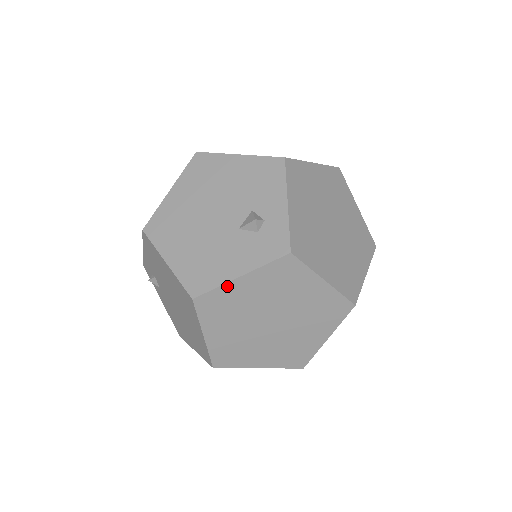
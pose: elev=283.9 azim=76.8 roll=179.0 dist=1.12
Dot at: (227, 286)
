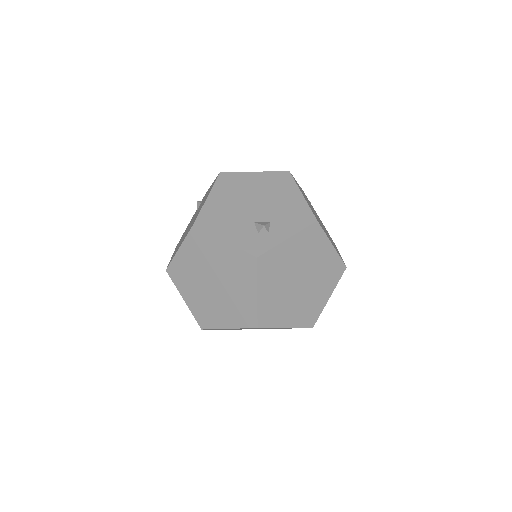
Dot at: (214, 236)
